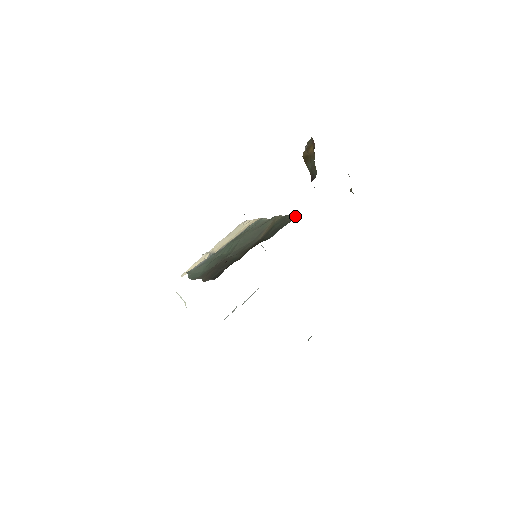
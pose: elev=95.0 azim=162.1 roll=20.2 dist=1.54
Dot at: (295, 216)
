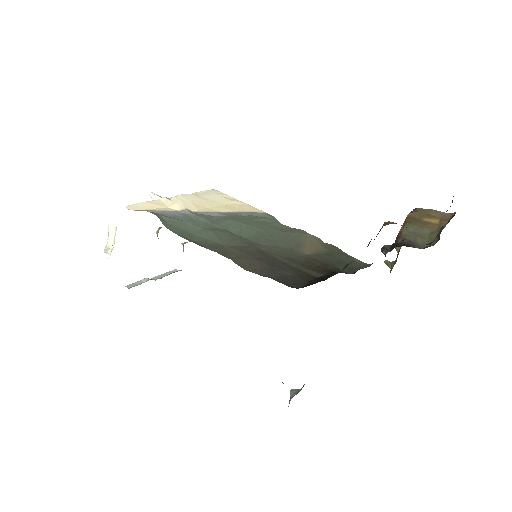
Dot at: occluded
